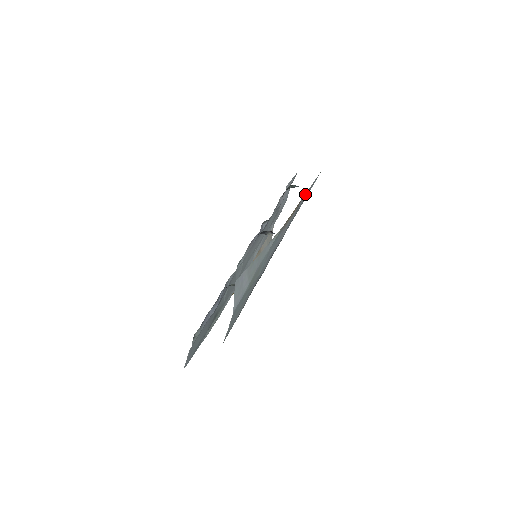
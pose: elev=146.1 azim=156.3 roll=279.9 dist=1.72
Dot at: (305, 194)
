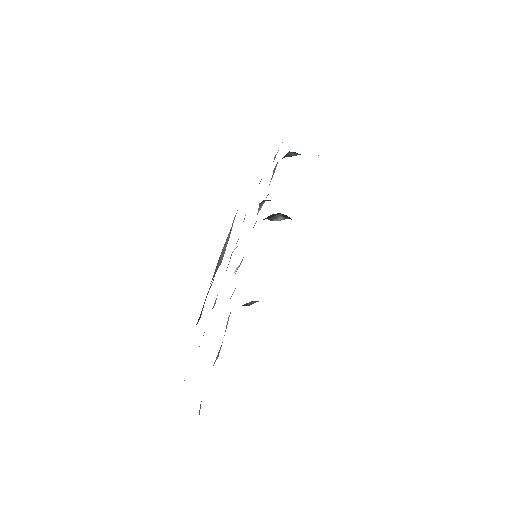
Dot at: occluded
